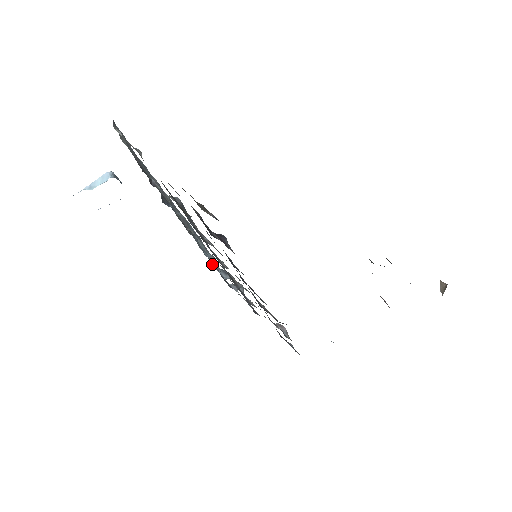
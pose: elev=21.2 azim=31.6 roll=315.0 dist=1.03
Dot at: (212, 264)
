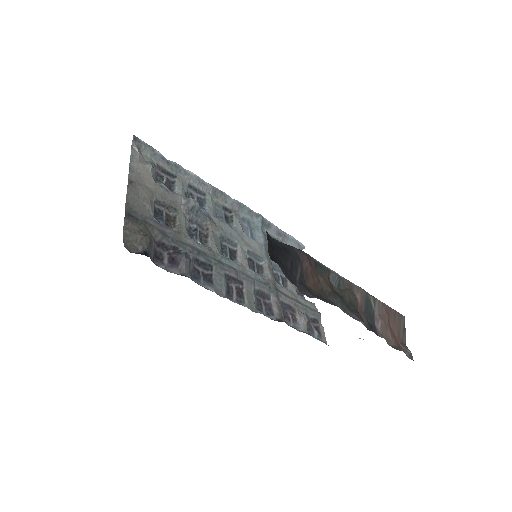
Dot at: occluded
